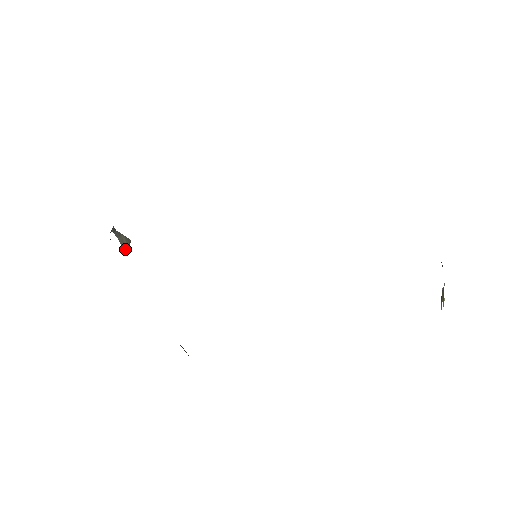
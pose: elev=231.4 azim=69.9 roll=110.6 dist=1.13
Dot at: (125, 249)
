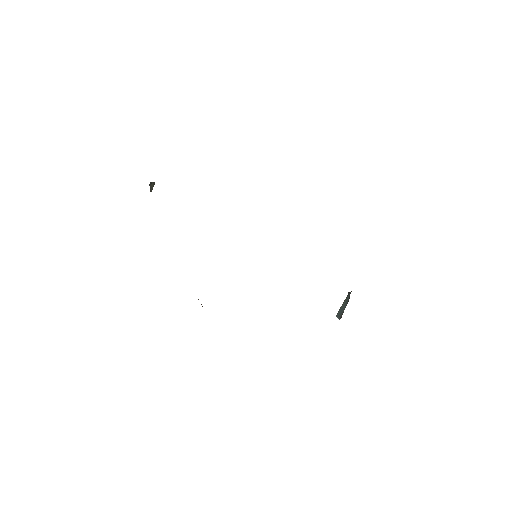
Dot at: (151, 191)
